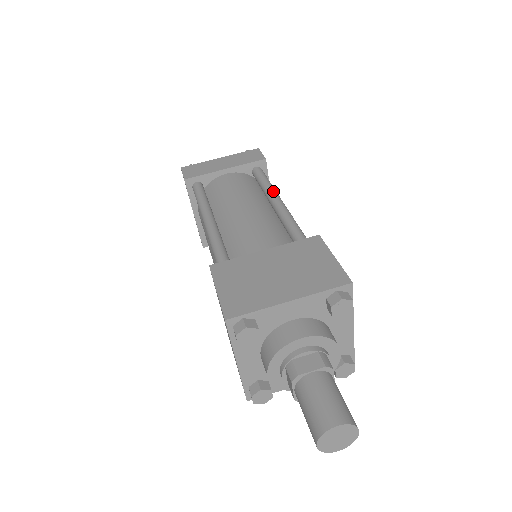
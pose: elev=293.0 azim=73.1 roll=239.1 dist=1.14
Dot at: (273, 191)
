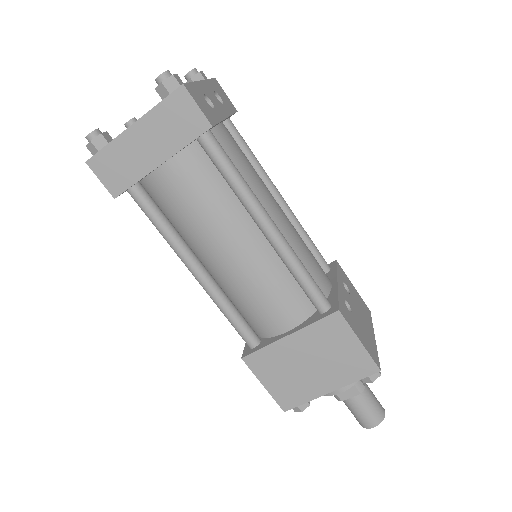
Dot at: (254, 209)
